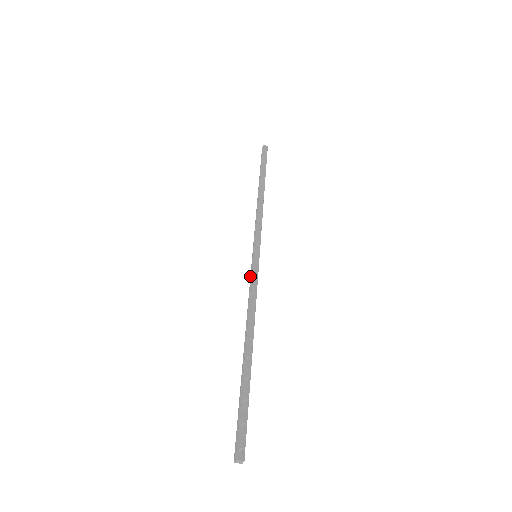
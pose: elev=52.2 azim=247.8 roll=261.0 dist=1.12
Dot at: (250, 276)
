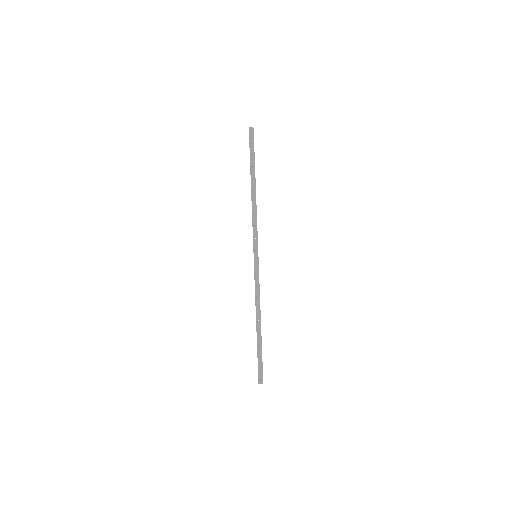
Dot at: (255, 273)
